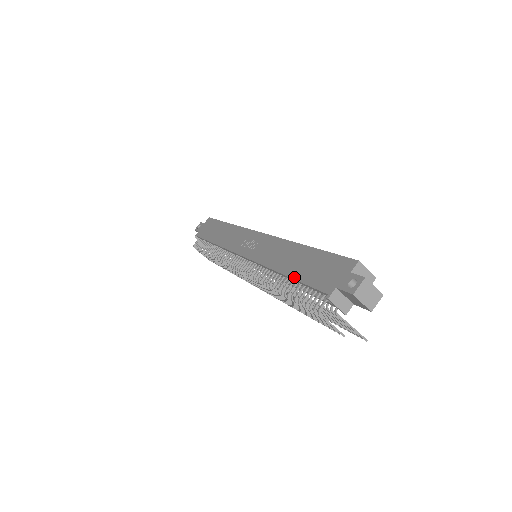
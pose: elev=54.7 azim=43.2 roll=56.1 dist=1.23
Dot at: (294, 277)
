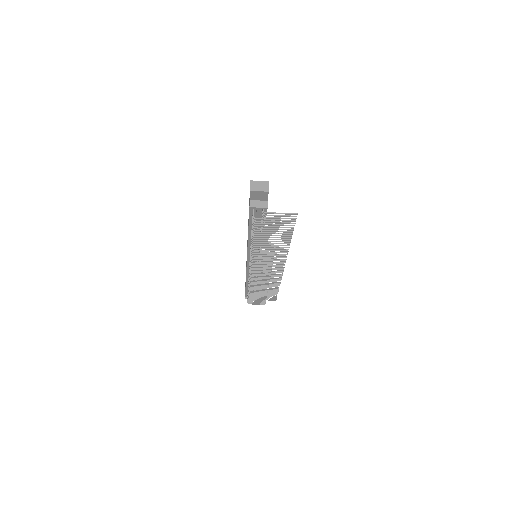
Dot at: (248, 226)
